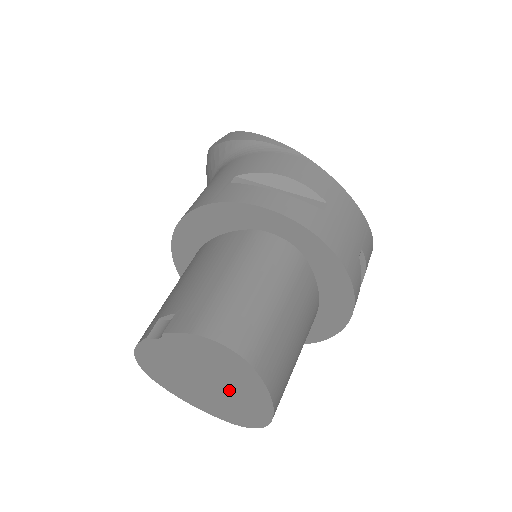
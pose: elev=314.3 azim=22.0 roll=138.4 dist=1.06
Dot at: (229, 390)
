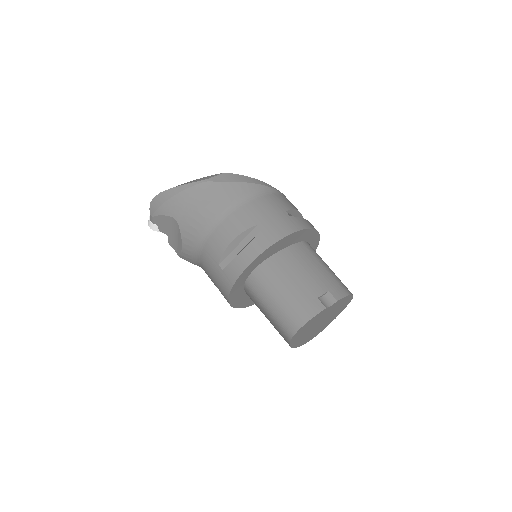
Dot at: (325, 322)
